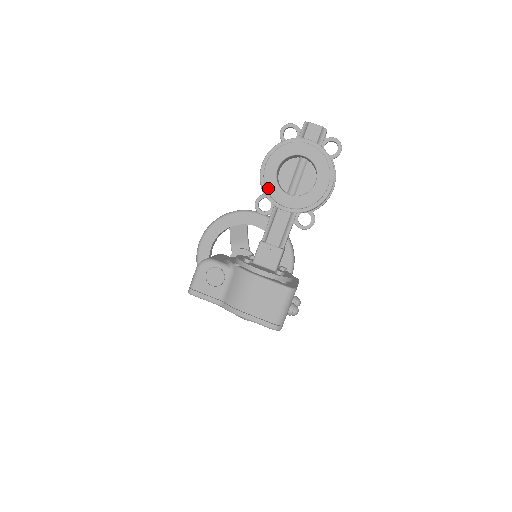
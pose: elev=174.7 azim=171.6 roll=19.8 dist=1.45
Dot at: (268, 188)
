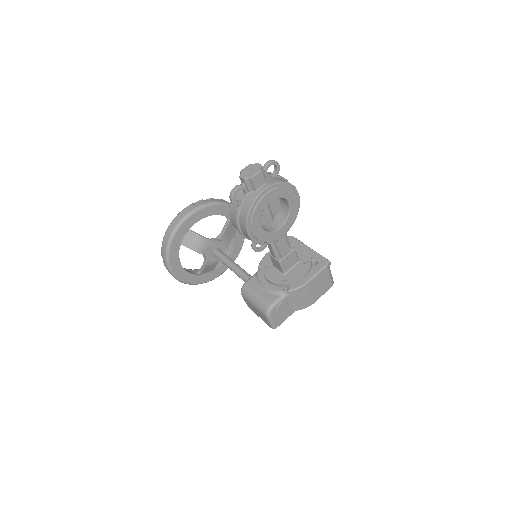
Dot at: (265, 241)
